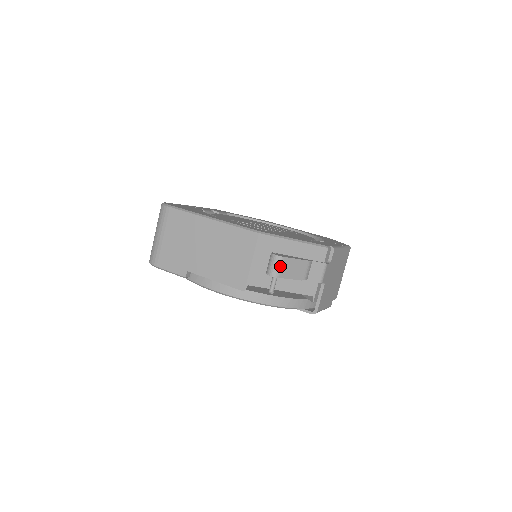
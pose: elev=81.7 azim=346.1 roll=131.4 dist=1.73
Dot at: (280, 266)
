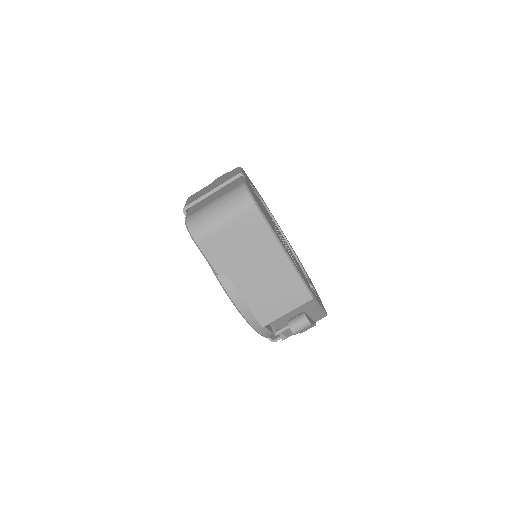
Dot at: occluded
